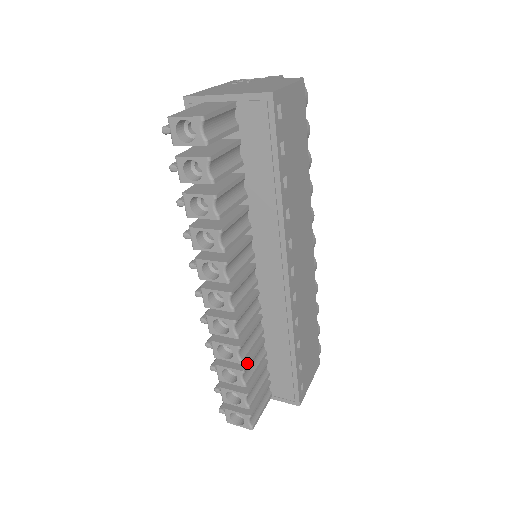
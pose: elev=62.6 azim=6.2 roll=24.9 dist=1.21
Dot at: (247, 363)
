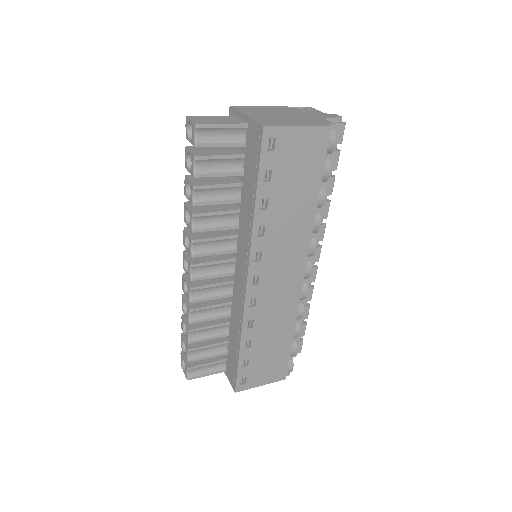
Dot at: (198, 327)
